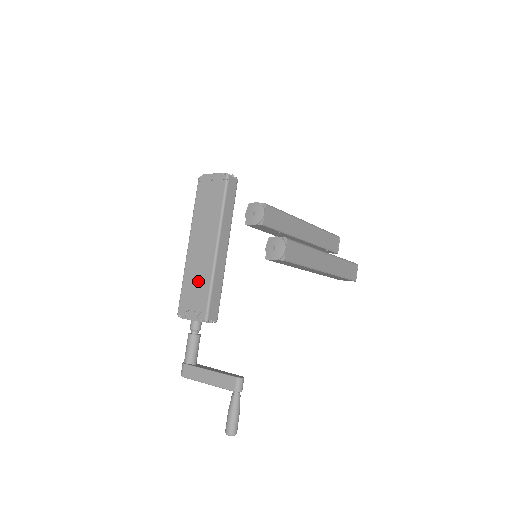
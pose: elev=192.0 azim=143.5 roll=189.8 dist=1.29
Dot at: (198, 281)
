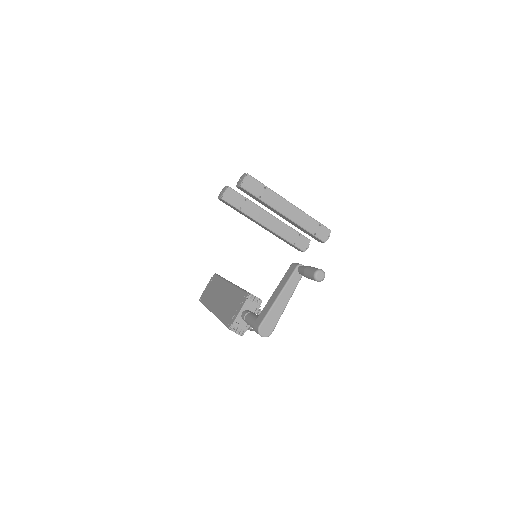
Dot at: (230, 301)
